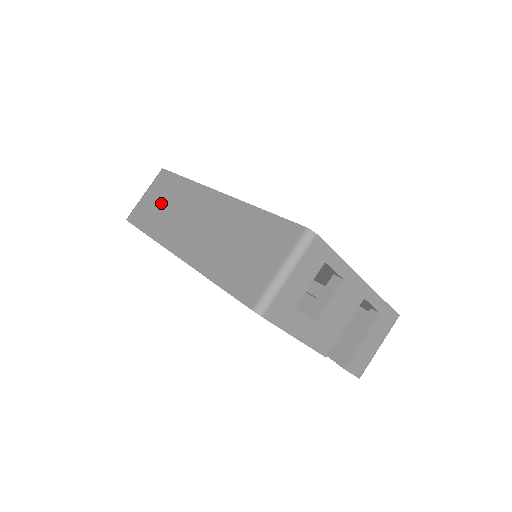
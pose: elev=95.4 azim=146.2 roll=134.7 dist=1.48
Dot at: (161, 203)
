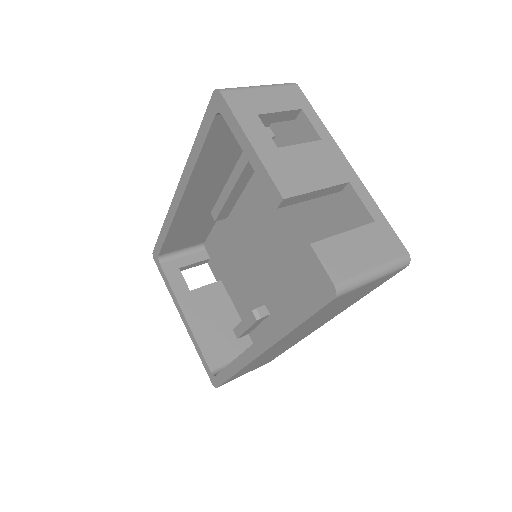
Dot at: occluded
